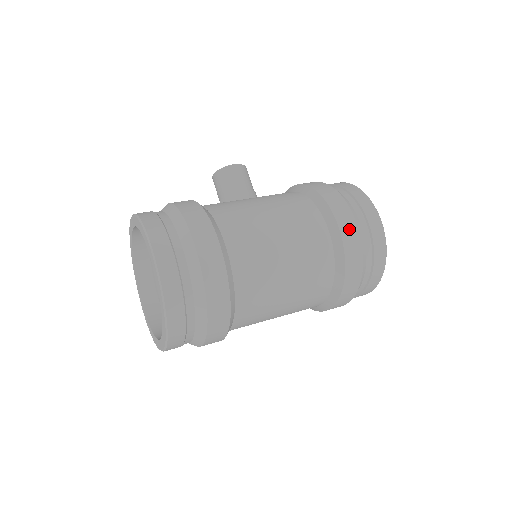
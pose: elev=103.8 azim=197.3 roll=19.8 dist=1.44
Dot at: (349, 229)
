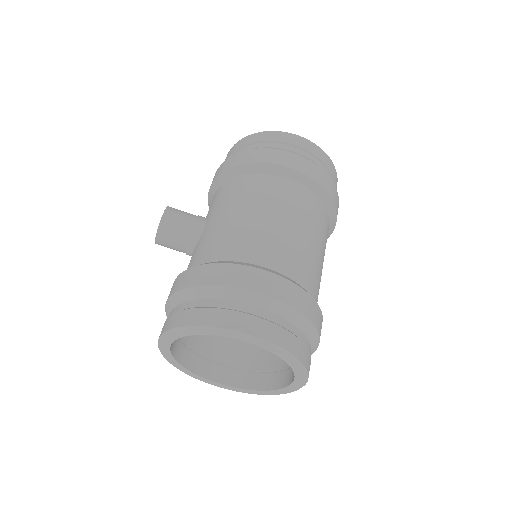
Dot at: (300, 164)
